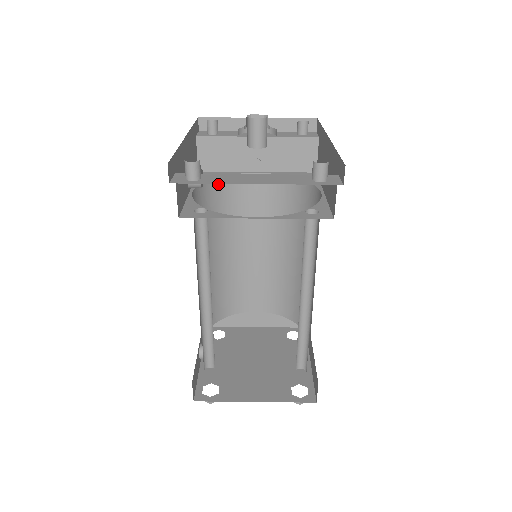
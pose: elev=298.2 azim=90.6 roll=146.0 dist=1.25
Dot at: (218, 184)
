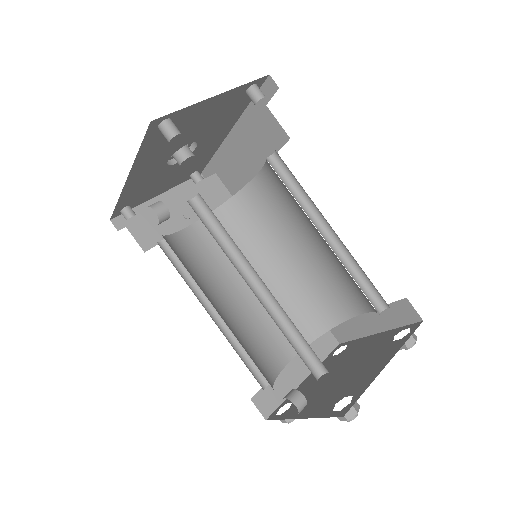
Dot at: (172, 242)
